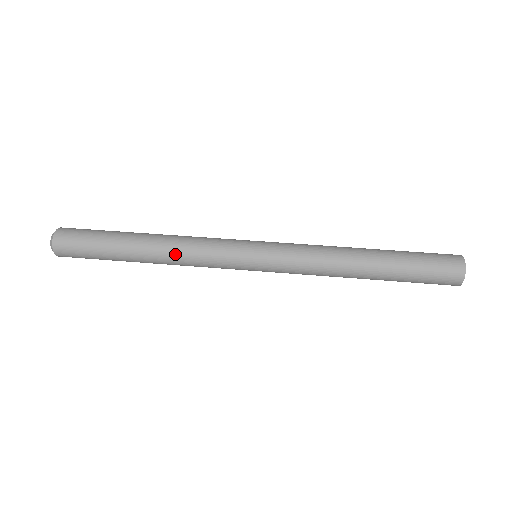
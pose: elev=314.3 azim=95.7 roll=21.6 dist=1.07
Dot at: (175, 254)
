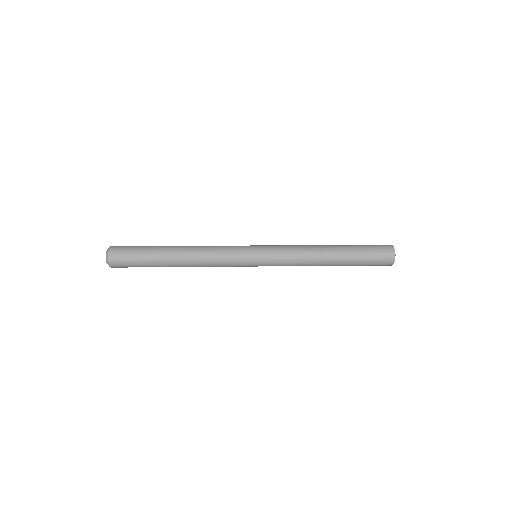
Dot at: (200, 251)
